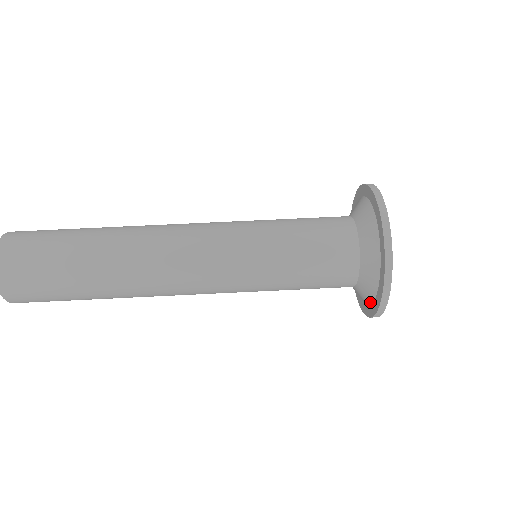
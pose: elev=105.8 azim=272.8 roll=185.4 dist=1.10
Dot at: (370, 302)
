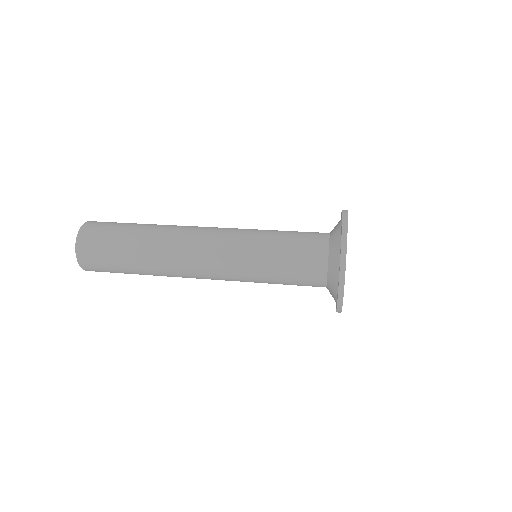
Dot at: (340, 232)
